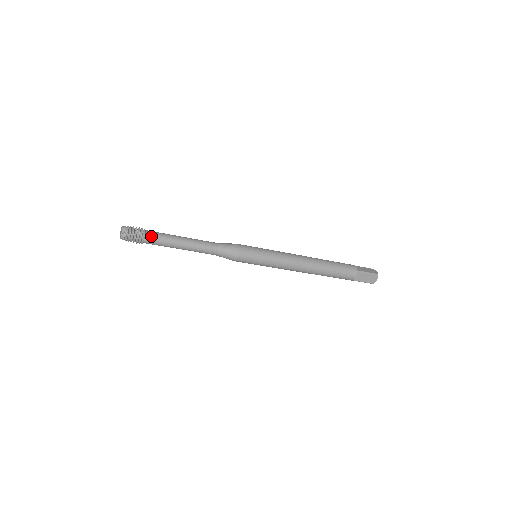
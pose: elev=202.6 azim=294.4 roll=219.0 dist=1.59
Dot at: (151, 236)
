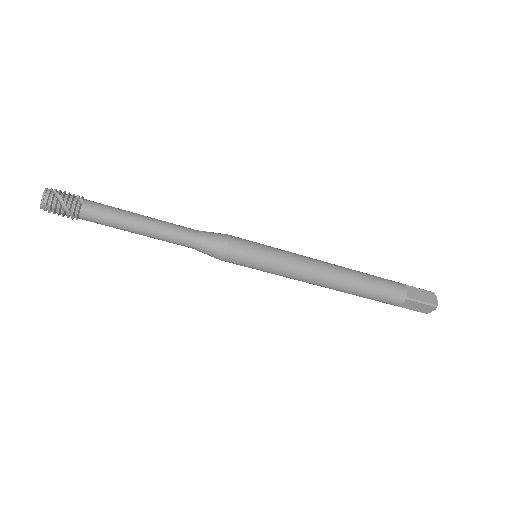
Dot at: (92, 202)
